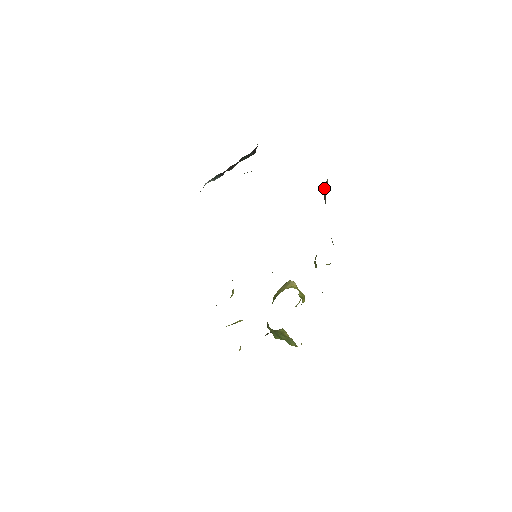
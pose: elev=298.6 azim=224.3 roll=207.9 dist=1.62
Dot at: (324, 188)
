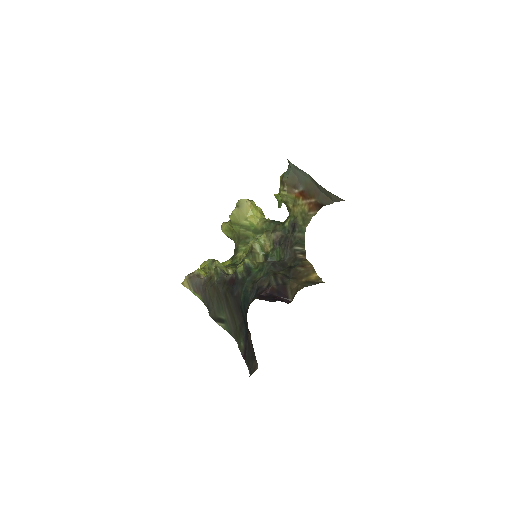
Dot at: (332, 194)
